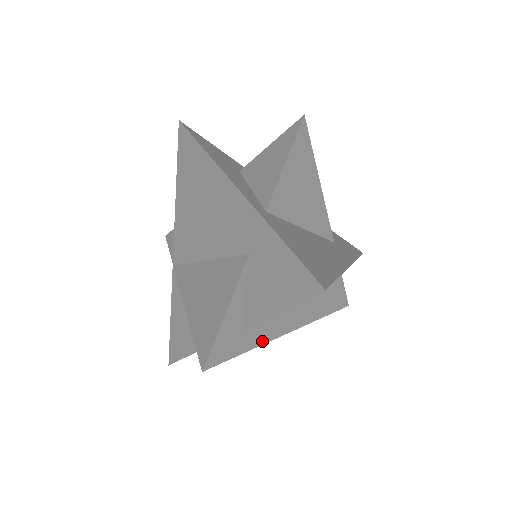
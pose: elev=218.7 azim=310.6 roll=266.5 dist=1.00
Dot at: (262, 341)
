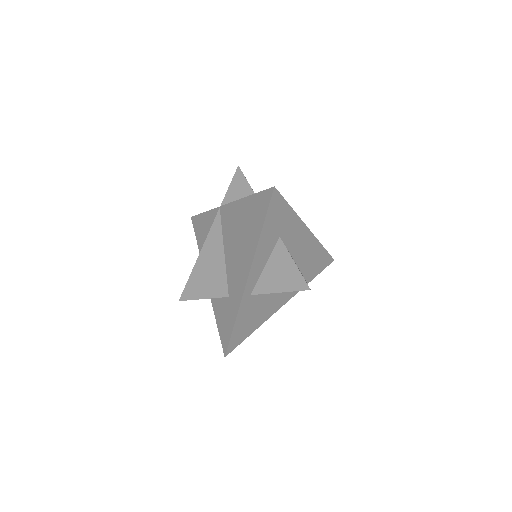
Dot at: occluded
